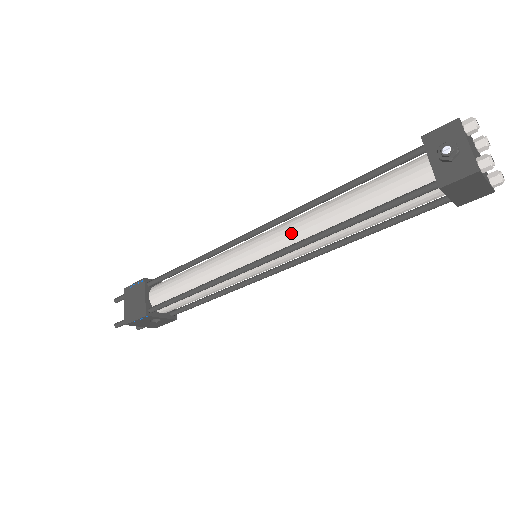
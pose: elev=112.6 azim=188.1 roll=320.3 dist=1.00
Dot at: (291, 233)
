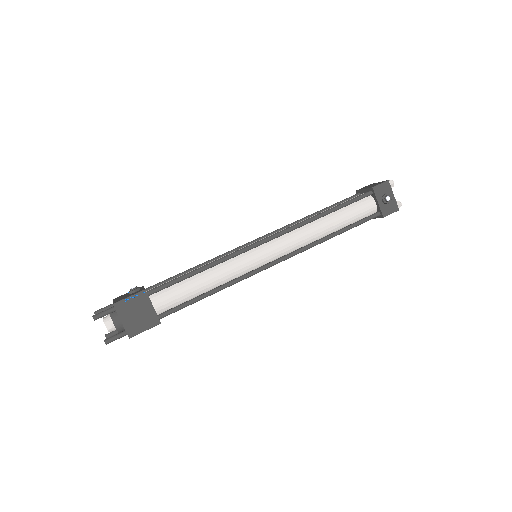
Dot at: (297, 241)
